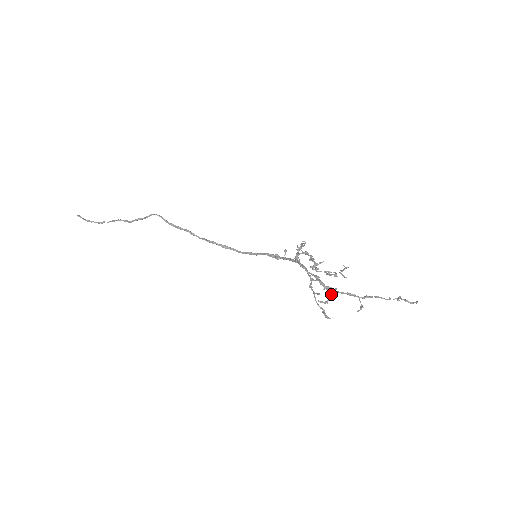
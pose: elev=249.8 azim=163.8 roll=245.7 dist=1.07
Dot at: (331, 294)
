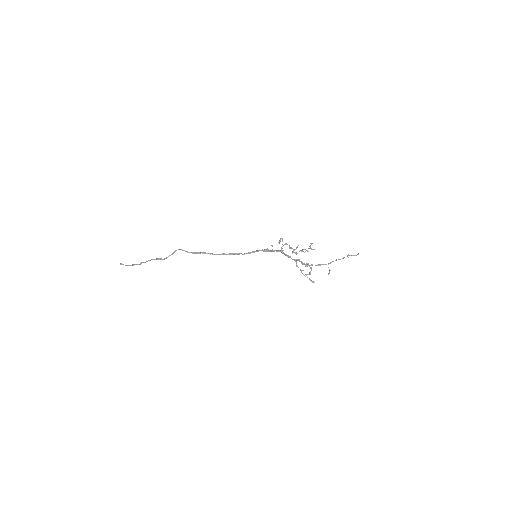
Dot at: (310, 267)
